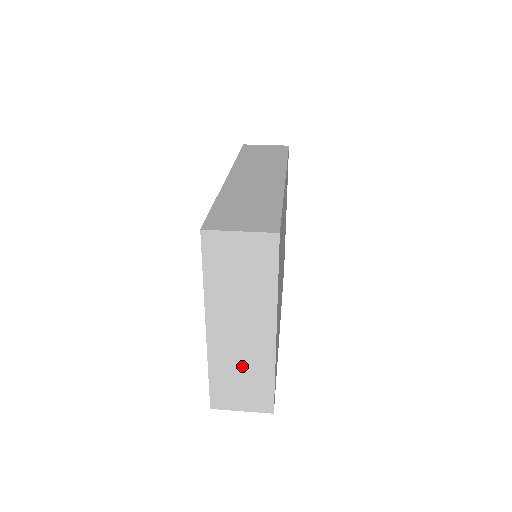
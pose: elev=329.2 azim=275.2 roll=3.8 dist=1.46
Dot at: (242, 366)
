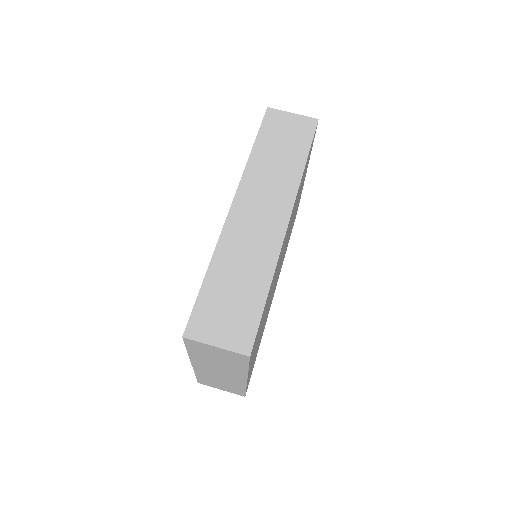
Dot at: (221, 380)
